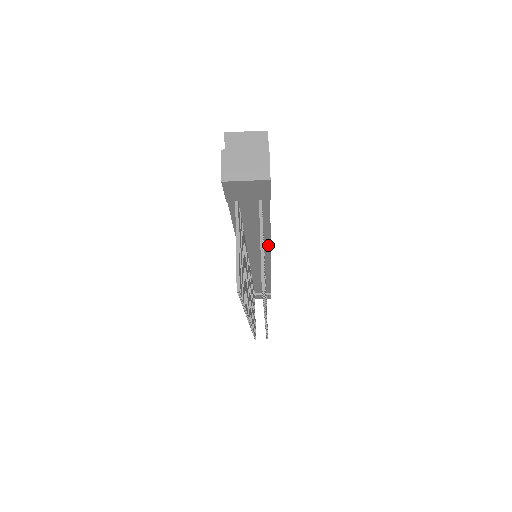
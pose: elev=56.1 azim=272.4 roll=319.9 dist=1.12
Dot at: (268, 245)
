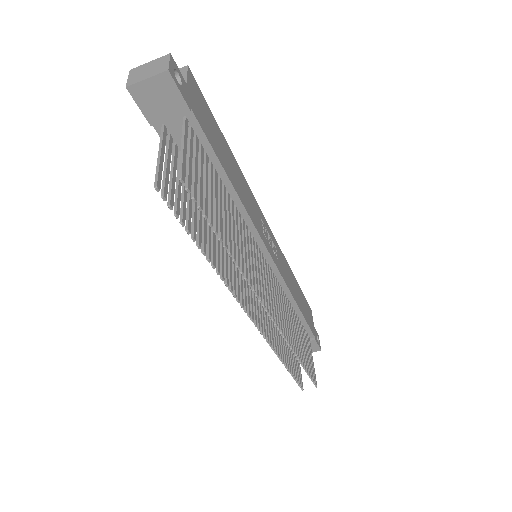
Dot at: (248, 219)
